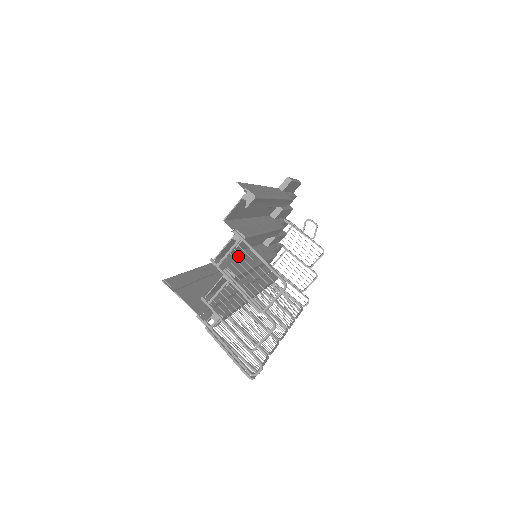
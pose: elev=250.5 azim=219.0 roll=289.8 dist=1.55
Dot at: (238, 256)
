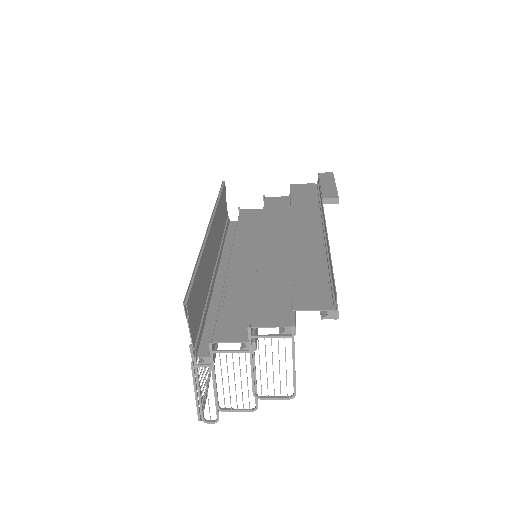
Dot at: occluded
